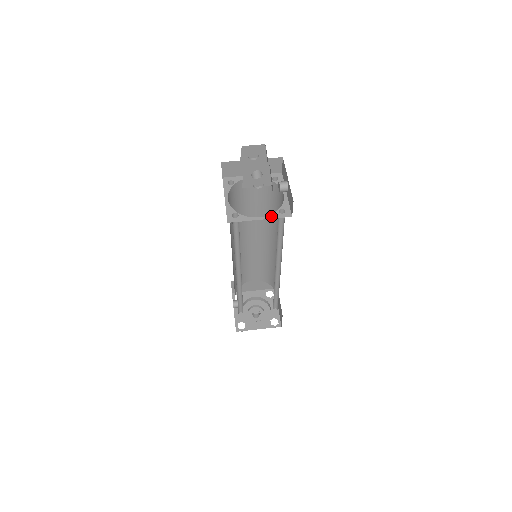
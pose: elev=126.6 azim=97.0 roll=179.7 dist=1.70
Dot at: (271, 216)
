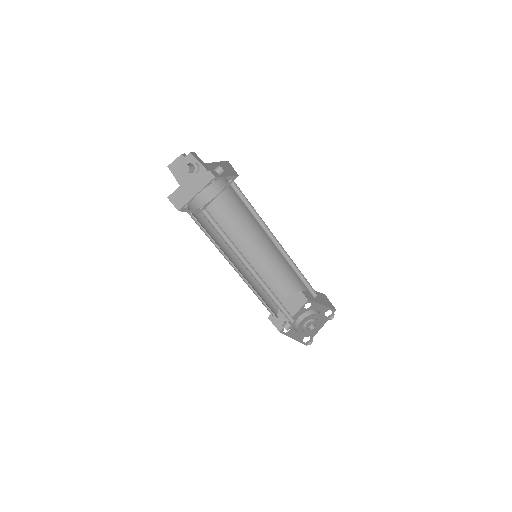
Dot at: (225, 187)
